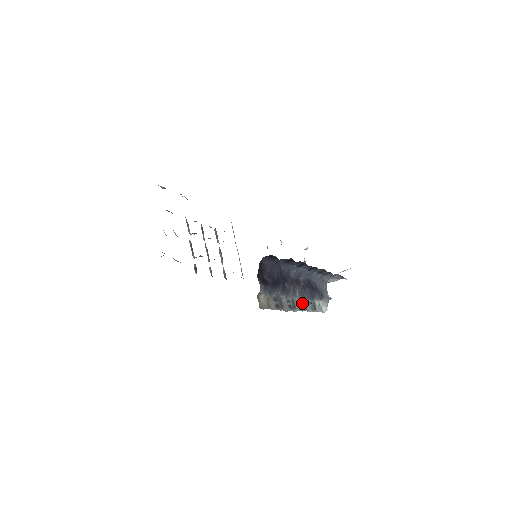
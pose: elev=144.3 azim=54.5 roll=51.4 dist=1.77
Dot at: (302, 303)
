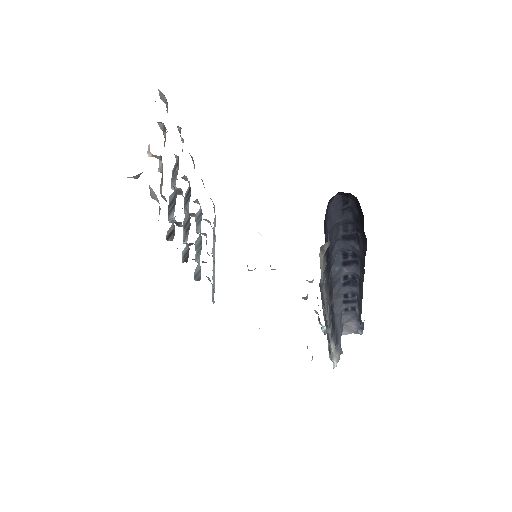
Dot at: (326, 331)
